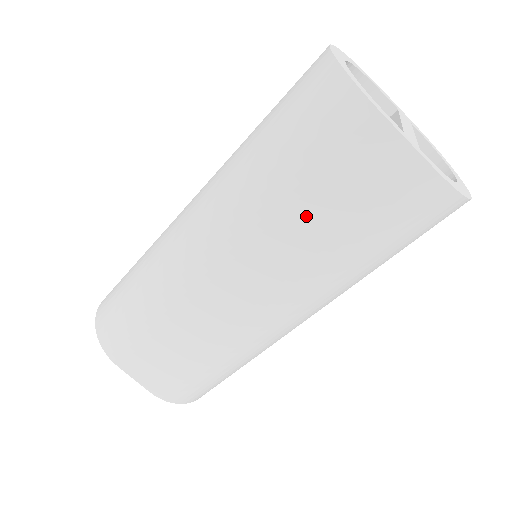
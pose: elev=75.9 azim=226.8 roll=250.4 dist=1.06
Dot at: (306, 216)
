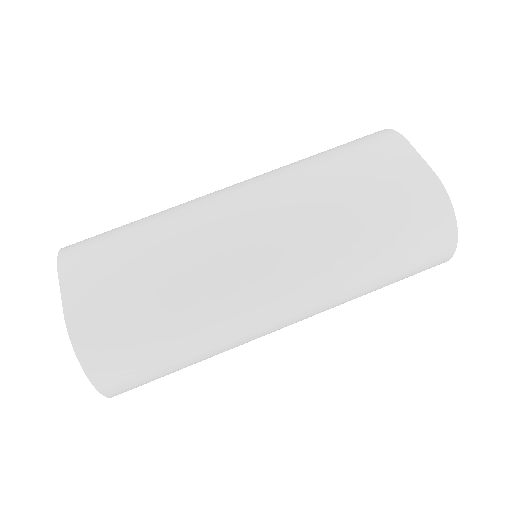
Dot at: (333, 182)
